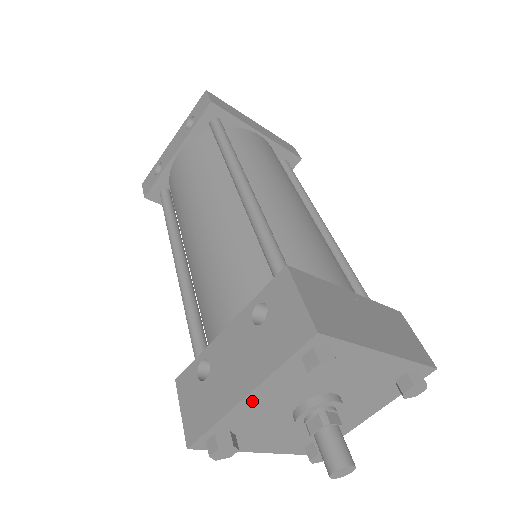
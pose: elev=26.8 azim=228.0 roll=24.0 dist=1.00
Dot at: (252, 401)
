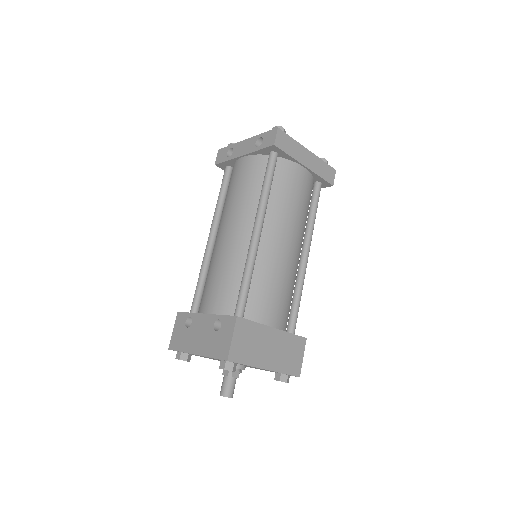
Dot at: occluded
